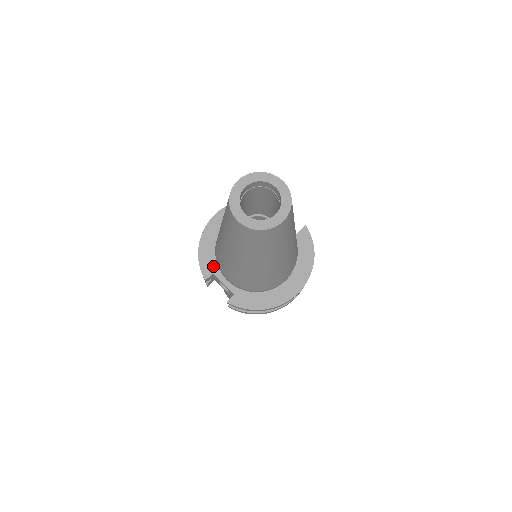
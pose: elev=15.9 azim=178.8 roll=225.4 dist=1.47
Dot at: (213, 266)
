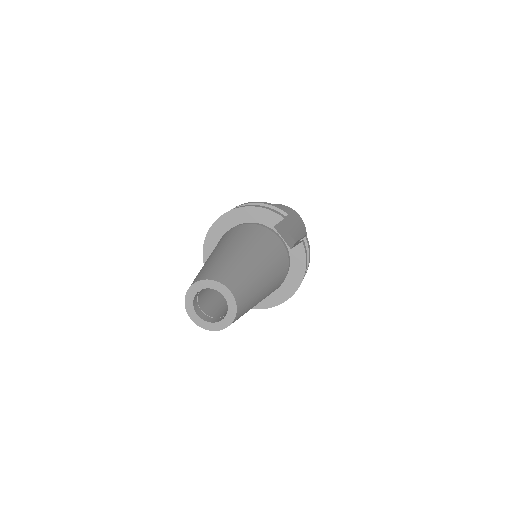
Dot at: occluded
